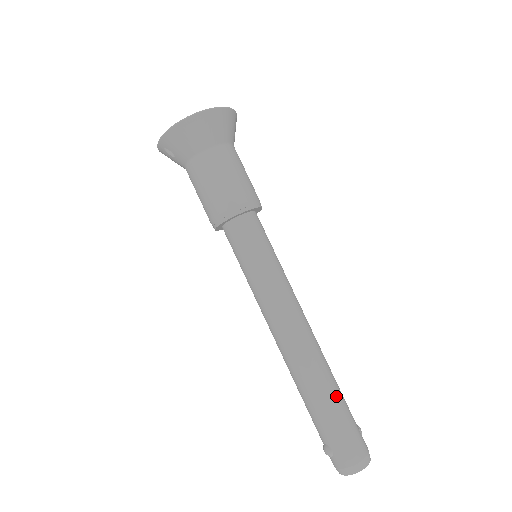
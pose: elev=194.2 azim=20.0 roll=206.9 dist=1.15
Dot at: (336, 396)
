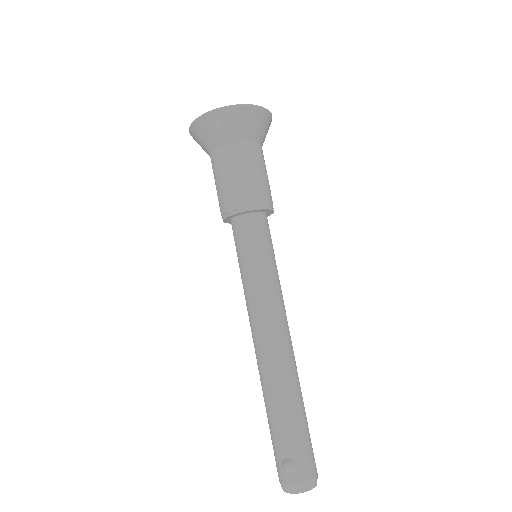
Dot at: (304, 407)
